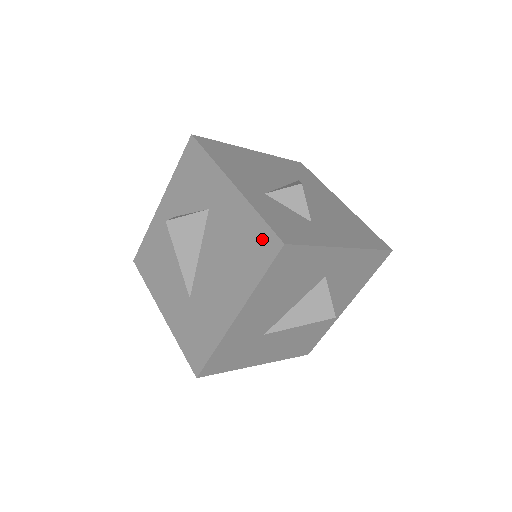
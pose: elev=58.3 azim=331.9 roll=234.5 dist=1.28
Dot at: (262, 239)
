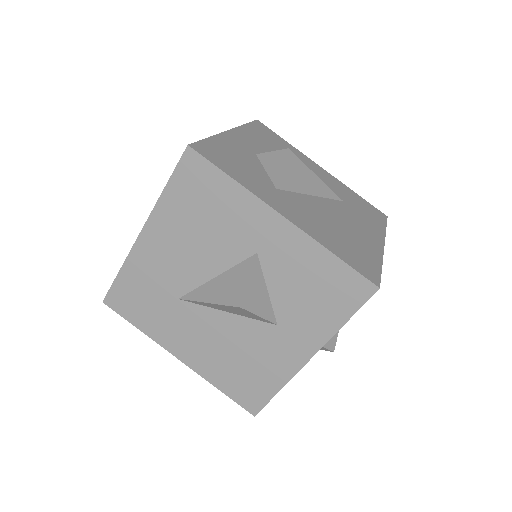
Dot at: occluded
